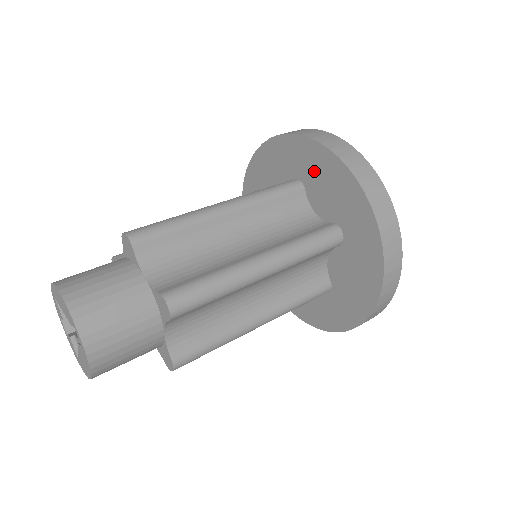
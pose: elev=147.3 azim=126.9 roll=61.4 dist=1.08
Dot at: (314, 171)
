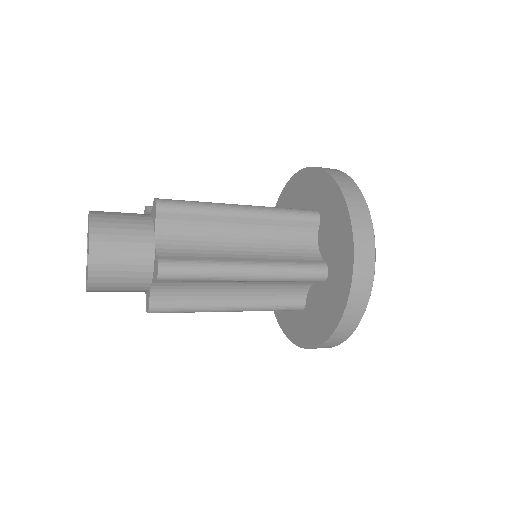
Dot at: (331, 214)
